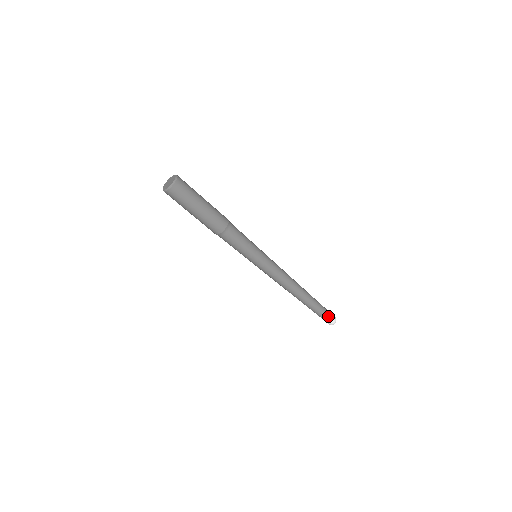
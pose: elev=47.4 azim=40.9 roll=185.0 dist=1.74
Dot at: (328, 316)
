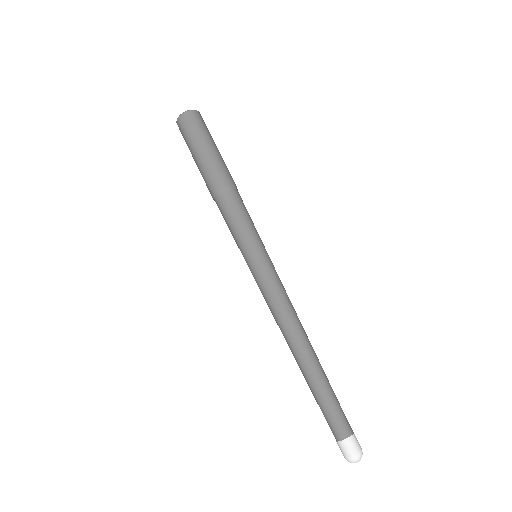
Dot at: (343, 433)
